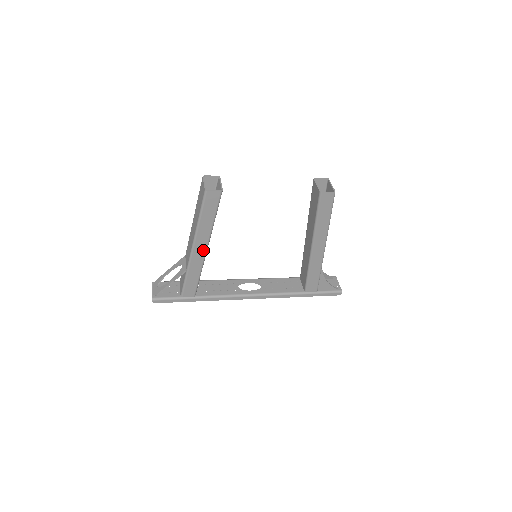
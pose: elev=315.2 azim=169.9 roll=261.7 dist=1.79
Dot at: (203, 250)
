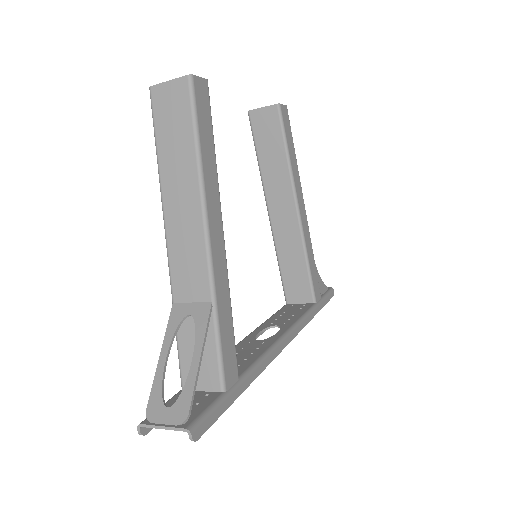
Dot at: (220, 234)
